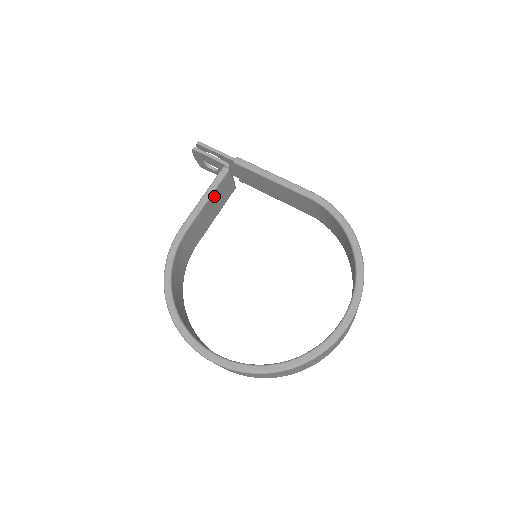
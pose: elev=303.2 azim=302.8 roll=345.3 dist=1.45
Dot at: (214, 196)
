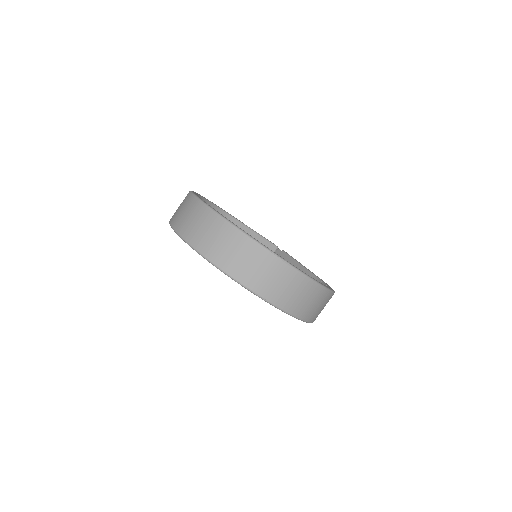
Dot at: (258, 240)
